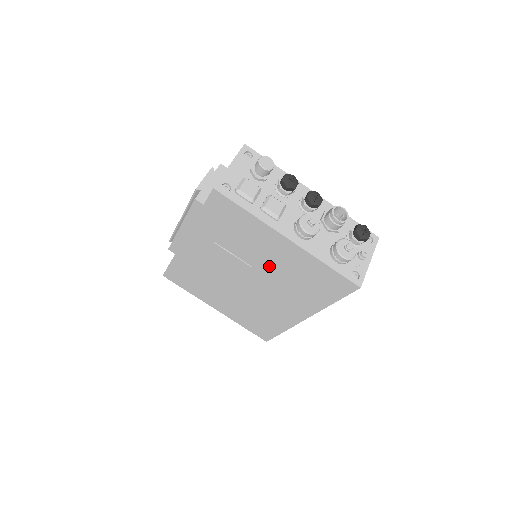
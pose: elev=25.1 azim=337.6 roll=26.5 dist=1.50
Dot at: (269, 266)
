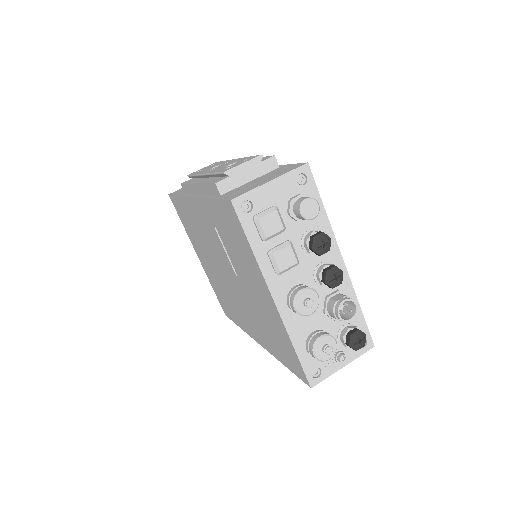
Dot at: (249, 291)
